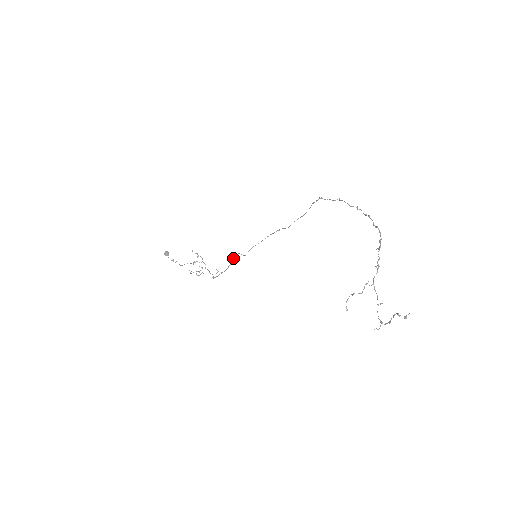
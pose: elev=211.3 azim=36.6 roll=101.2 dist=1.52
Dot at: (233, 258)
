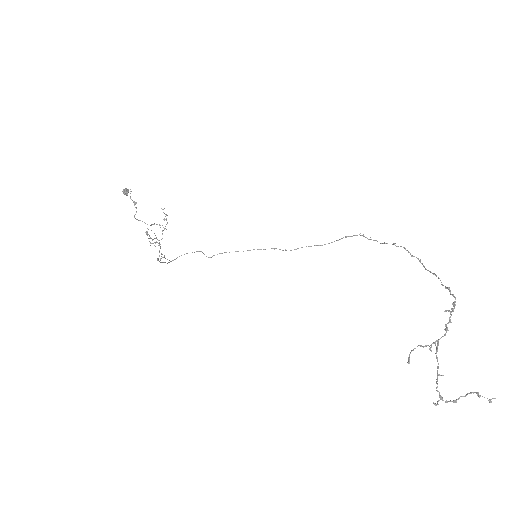
Dot at: occluded
